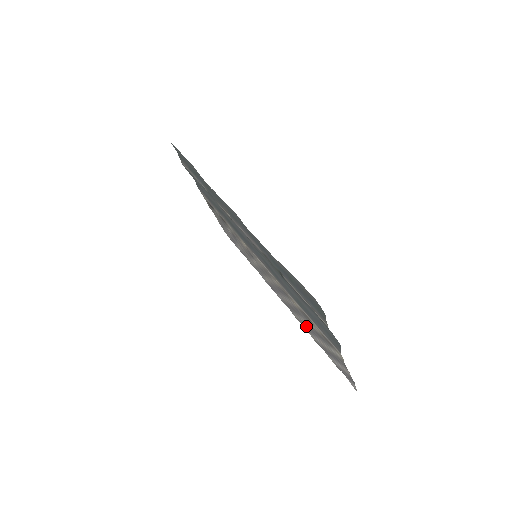
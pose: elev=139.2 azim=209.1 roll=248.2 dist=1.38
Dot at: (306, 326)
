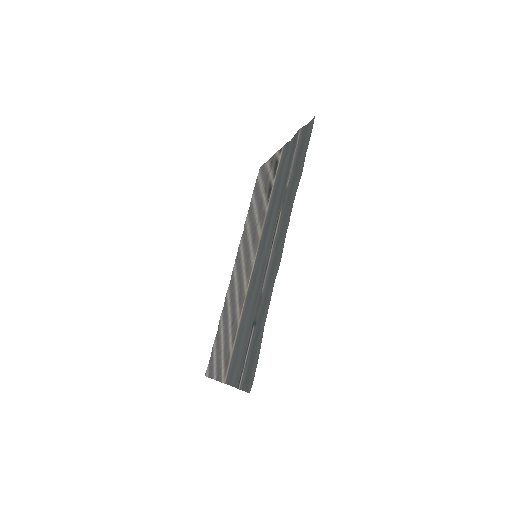
Dot at: (226, 315)
